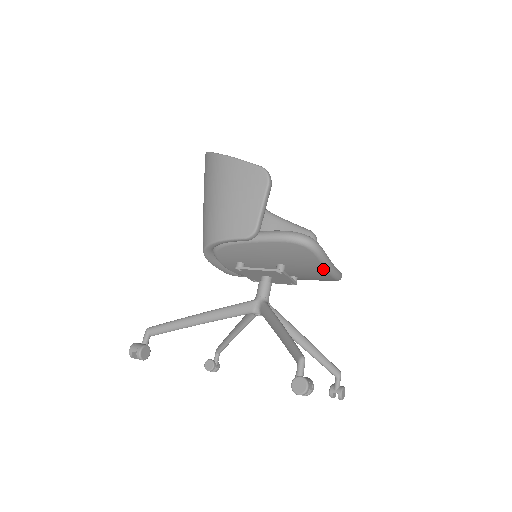
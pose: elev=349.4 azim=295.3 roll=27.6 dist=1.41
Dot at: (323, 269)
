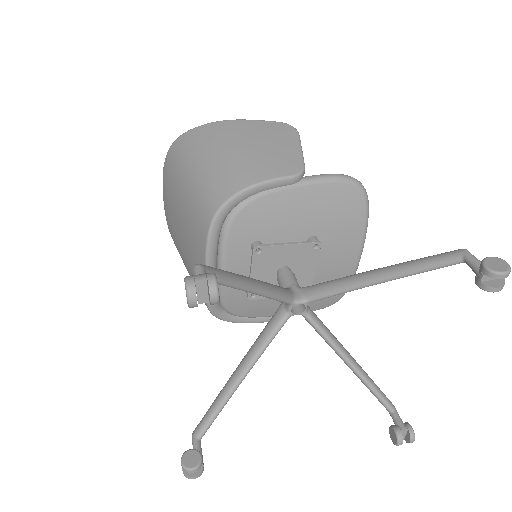
Dot at: (359, 243)
